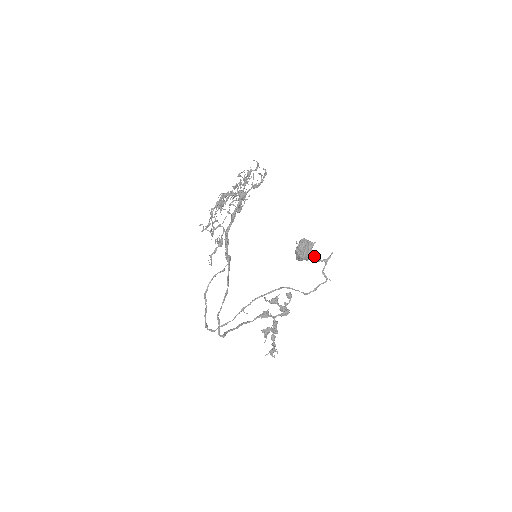
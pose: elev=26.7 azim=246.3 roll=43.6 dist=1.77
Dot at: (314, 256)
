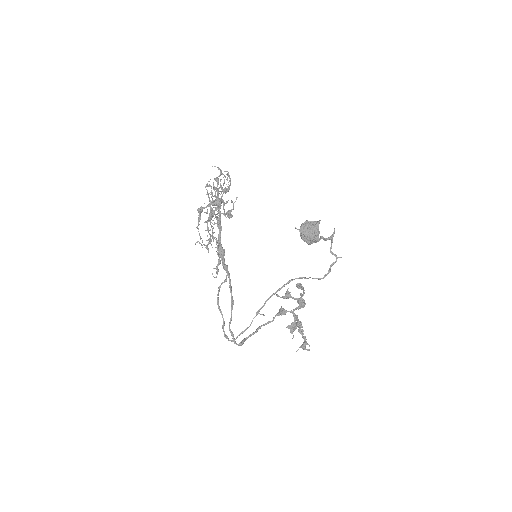
Dot at: (320, 236)
